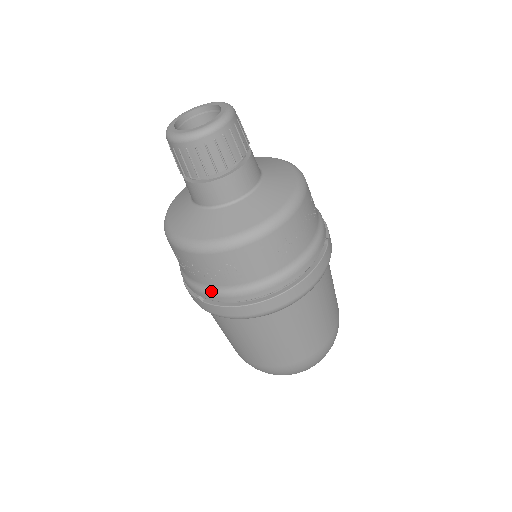
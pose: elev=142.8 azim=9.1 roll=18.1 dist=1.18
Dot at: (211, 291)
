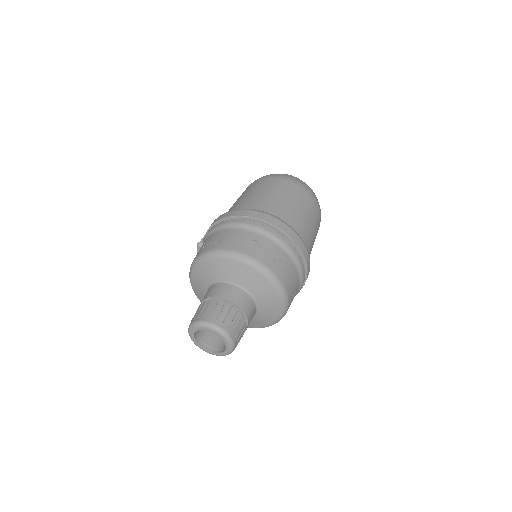
Dot at: occluded
